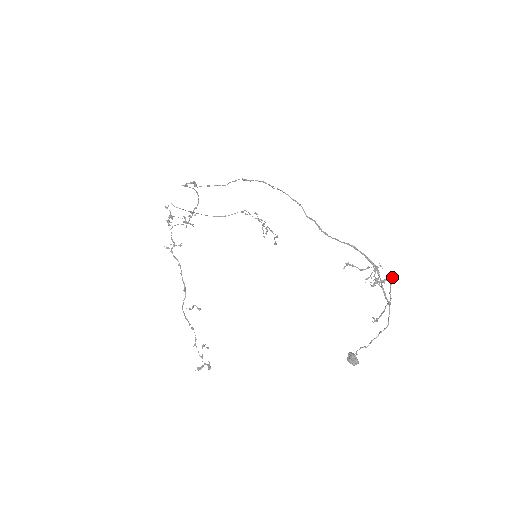
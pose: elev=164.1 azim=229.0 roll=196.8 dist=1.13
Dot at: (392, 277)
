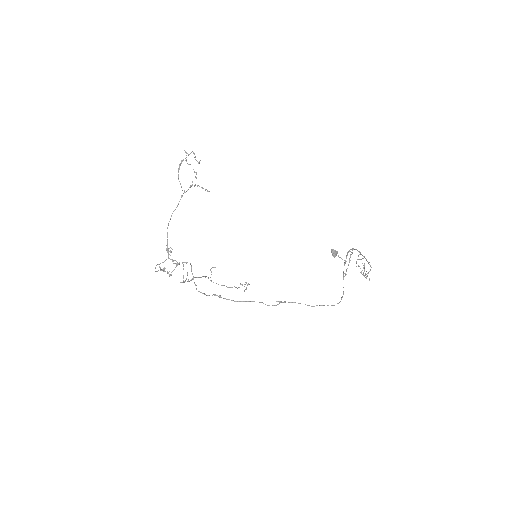
Dot at: occluded
